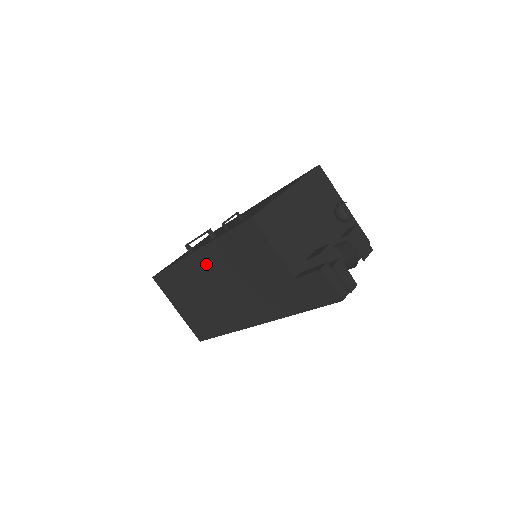
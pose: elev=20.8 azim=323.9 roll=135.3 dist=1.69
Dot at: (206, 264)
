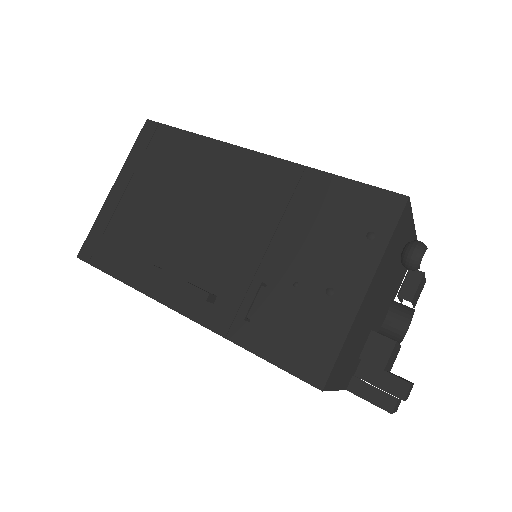
Dot at: occluded
